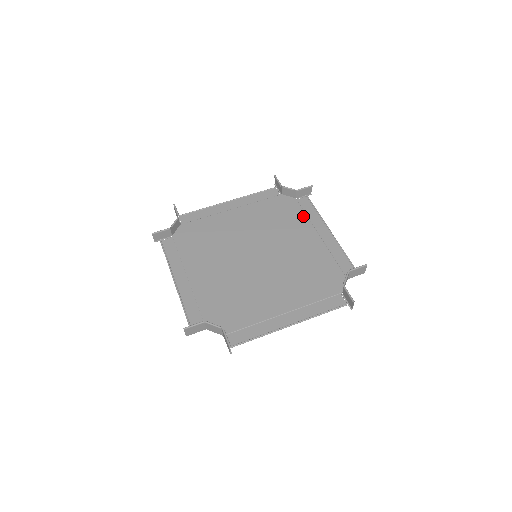
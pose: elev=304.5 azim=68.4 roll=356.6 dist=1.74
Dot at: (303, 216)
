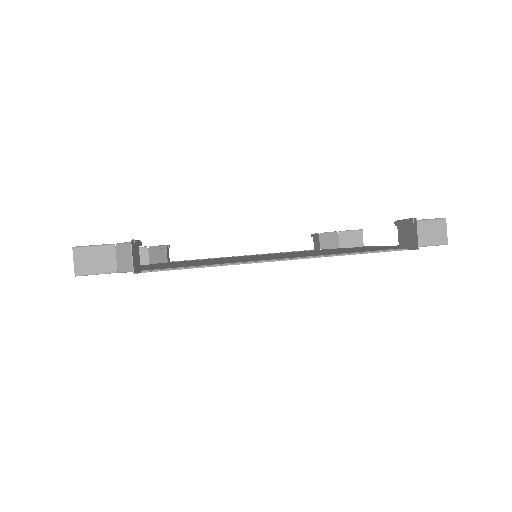
Dot at: (346, 248)
